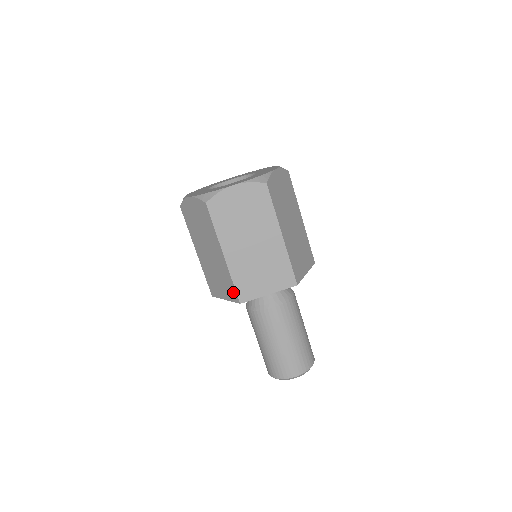
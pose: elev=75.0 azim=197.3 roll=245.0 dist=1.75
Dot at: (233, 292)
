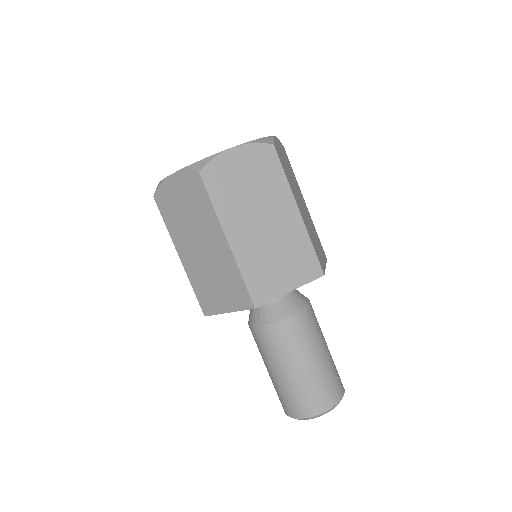
Dot at: (243, 294)
